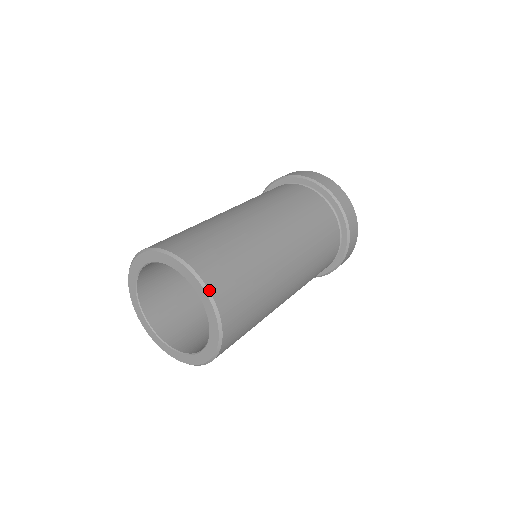
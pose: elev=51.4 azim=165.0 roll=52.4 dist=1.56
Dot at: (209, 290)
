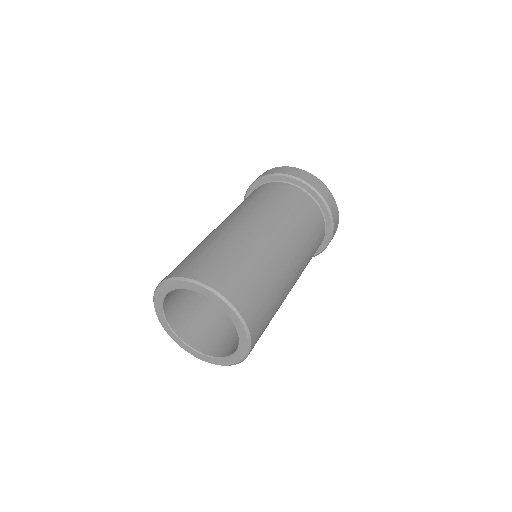
Dot at: occluded
